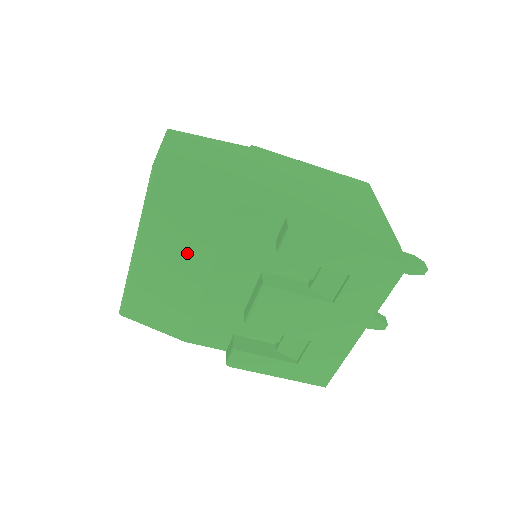
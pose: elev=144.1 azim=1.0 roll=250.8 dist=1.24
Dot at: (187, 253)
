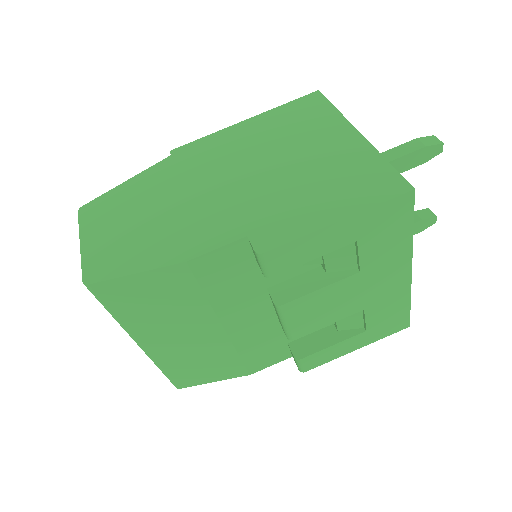
Dot at: (185, 322)
